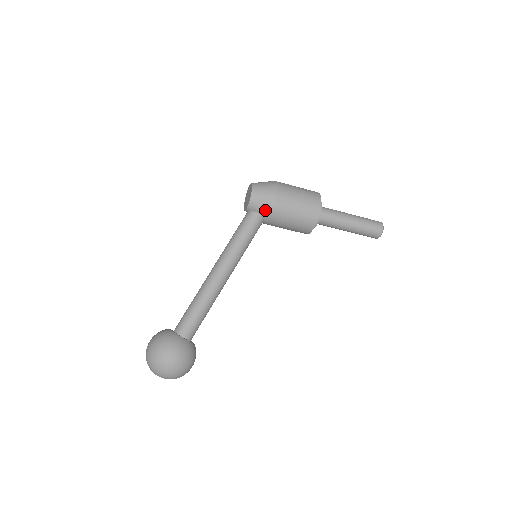
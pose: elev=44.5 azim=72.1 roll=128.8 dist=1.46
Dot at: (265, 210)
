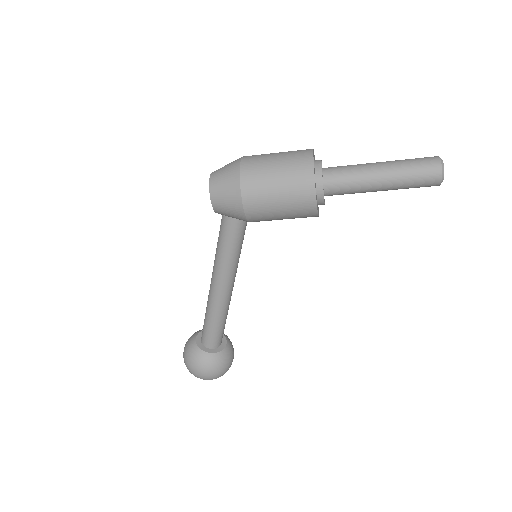
Dot at: (238, 218)
